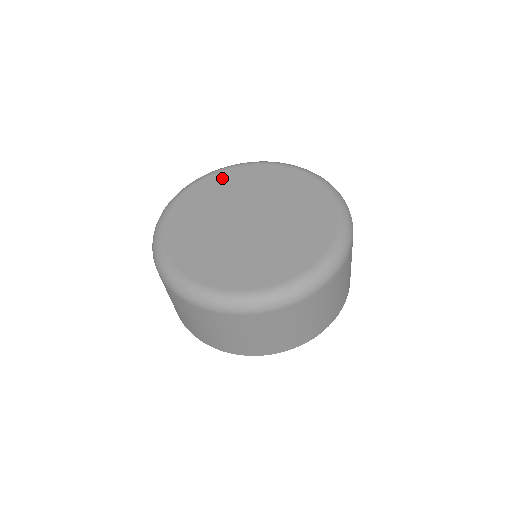
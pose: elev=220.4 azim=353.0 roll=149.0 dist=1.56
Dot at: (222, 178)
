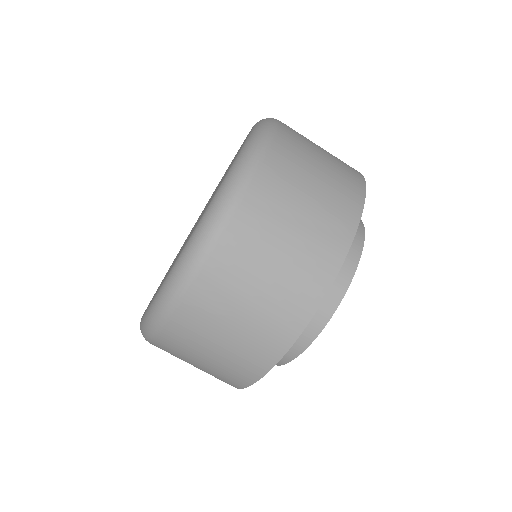
Dot at: (222, 177)
